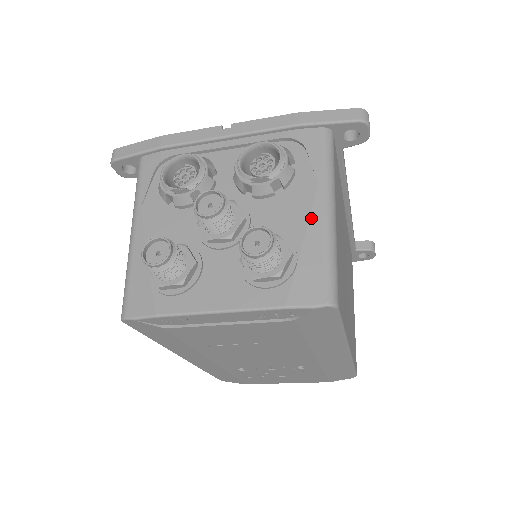
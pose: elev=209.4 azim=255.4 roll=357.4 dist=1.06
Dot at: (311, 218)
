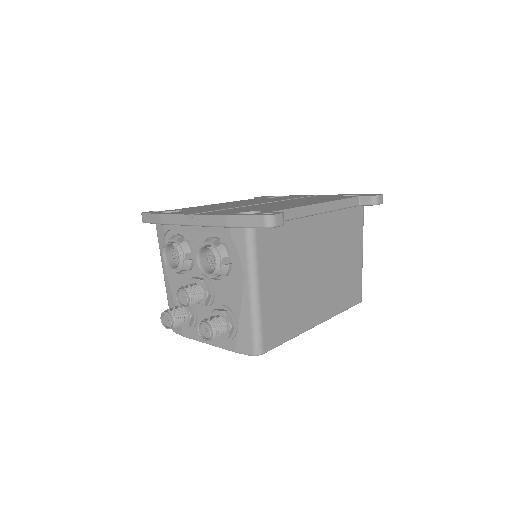
Dot at: (243, 300)
